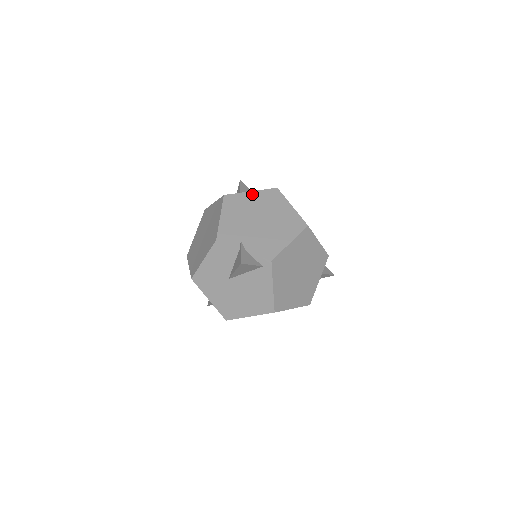
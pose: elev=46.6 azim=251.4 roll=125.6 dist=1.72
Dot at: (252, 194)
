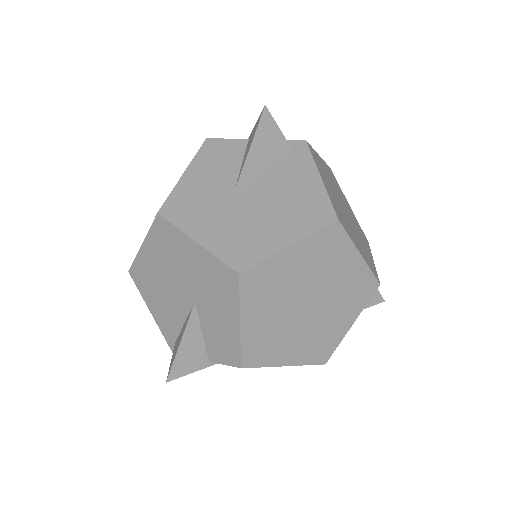
Dot at: occluded
